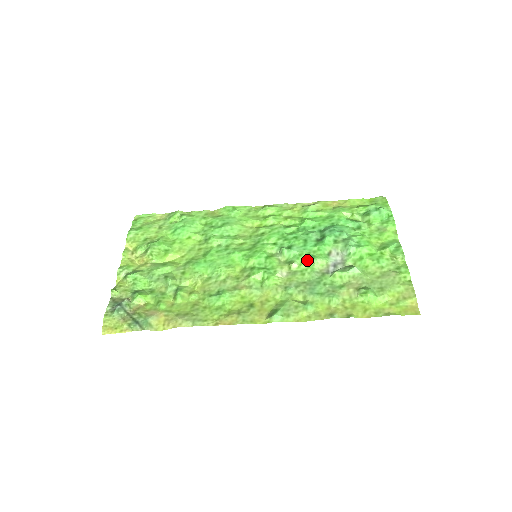
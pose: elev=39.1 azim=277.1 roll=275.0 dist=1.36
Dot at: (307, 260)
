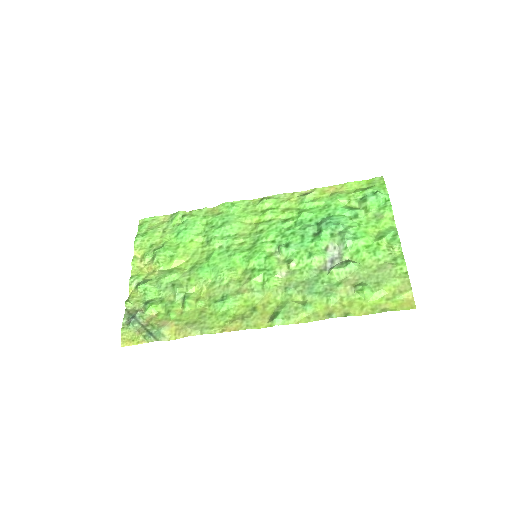
Dot at: (305, 258)
